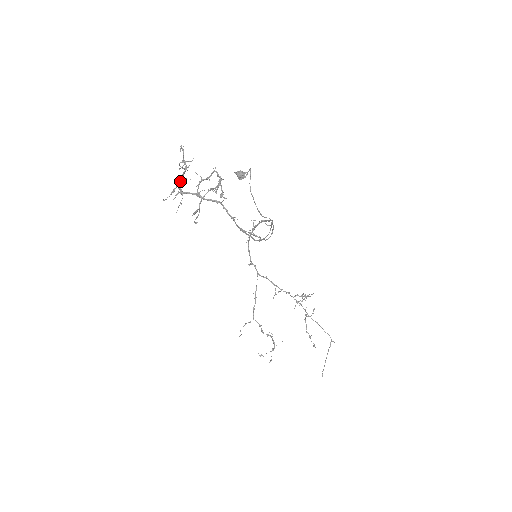
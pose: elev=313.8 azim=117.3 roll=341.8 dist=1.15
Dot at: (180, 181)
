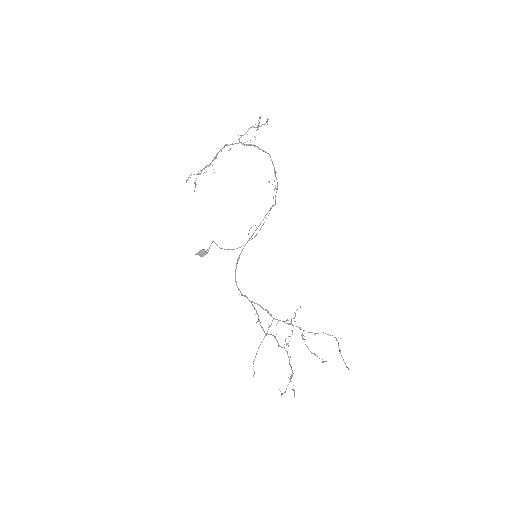
Dot at: (220, 149)
